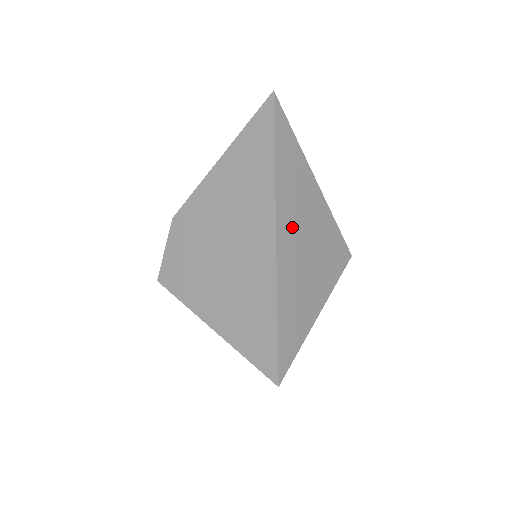
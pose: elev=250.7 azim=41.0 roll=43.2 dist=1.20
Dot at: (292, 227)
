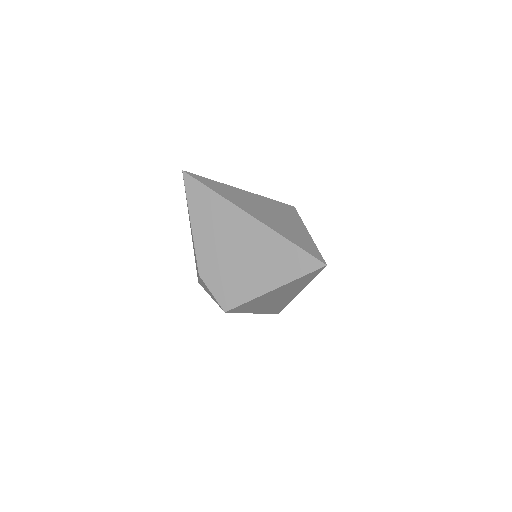
Dot at: (251, 208)
